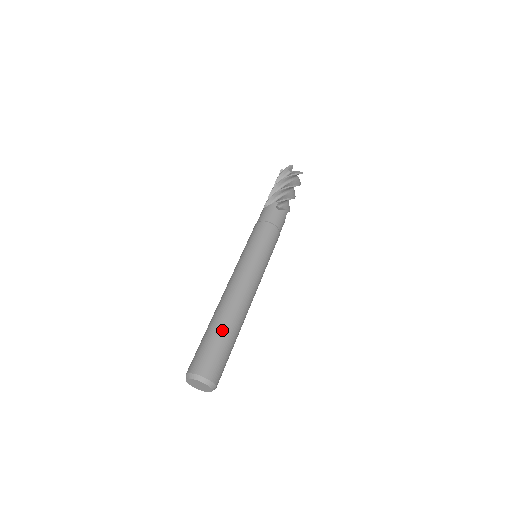
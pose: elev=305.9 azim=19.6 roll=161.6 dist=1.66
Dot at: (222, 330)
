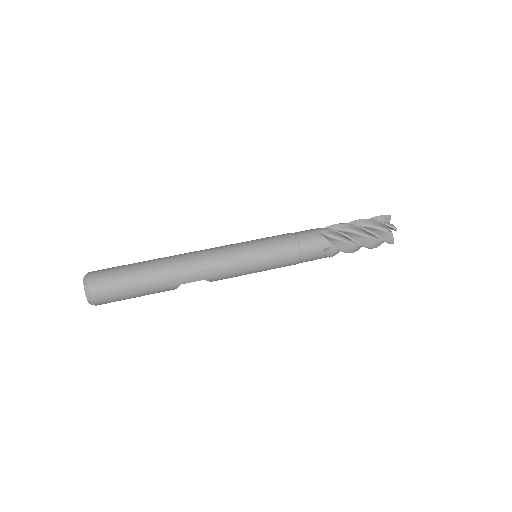
Dot at: (143, 265)
